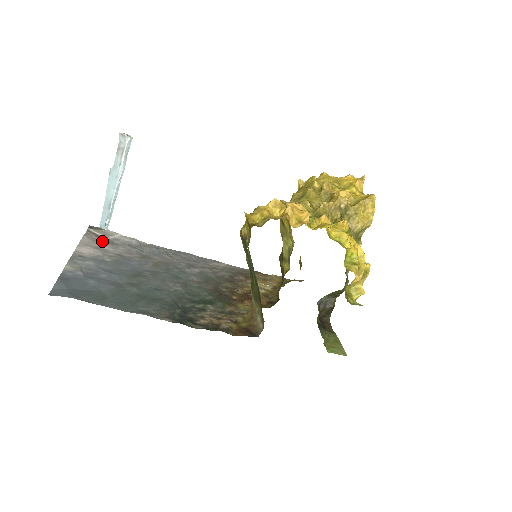
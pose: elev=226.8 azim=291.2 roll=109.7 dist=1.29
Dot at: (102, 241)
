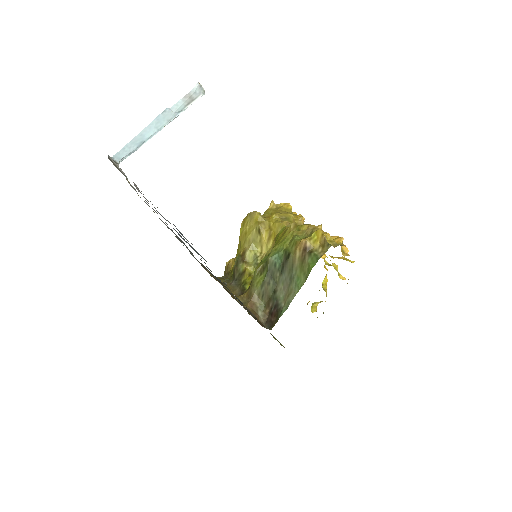
Dot at: occluded
